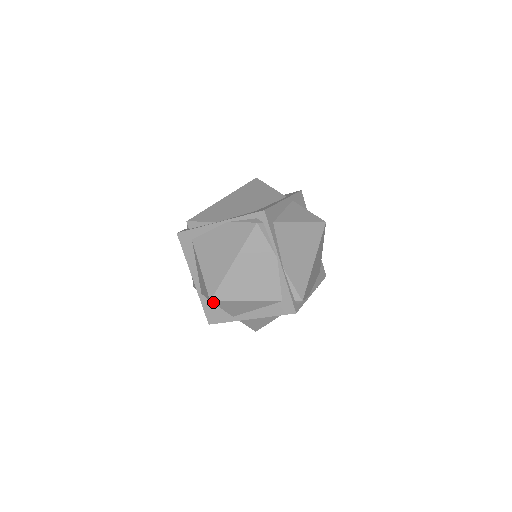
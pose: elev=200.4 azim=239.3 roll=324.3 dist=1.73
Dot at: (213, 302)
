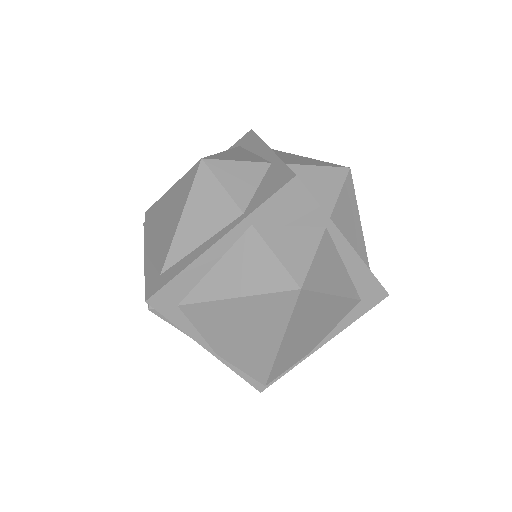
Dot at: occluded
